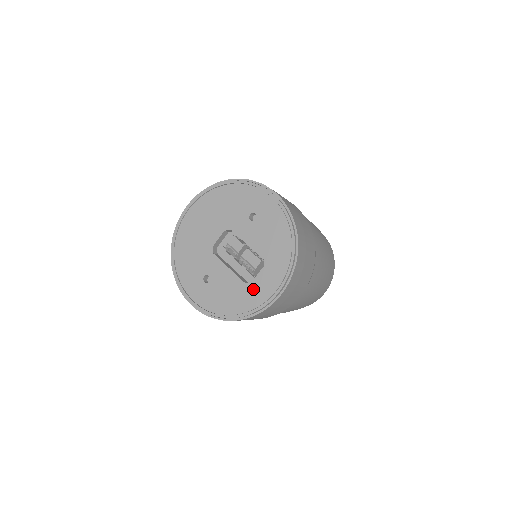
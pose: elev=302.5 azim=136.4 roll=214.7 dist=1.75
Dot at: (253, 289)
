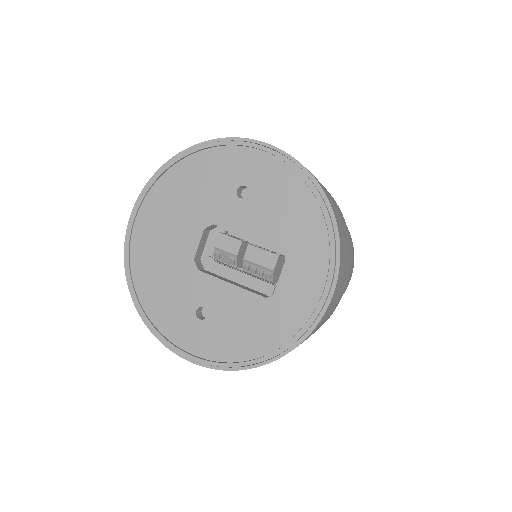
Dot at: (283, 303)
